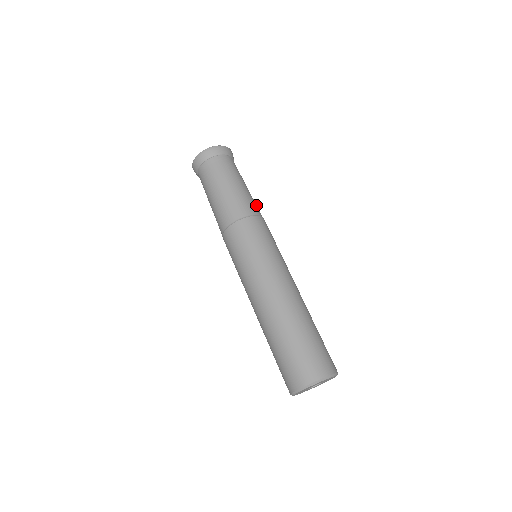
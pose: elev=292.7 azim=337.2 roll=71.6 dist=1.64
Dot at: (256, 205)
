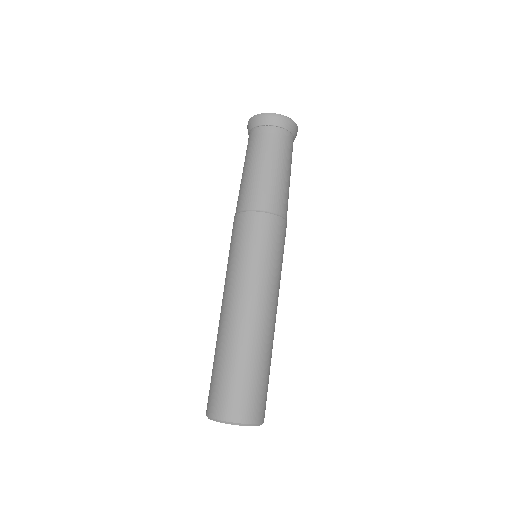
Dot at: occluded
